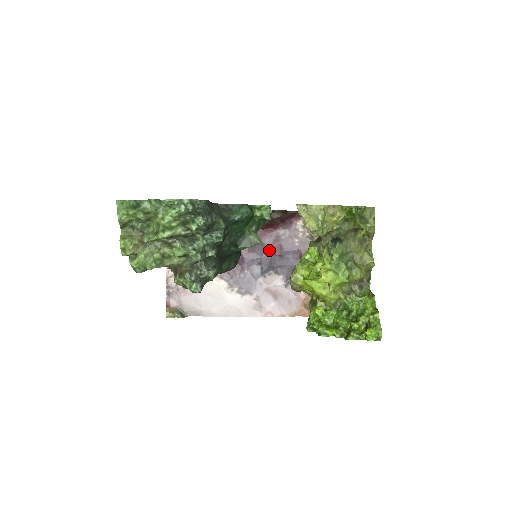
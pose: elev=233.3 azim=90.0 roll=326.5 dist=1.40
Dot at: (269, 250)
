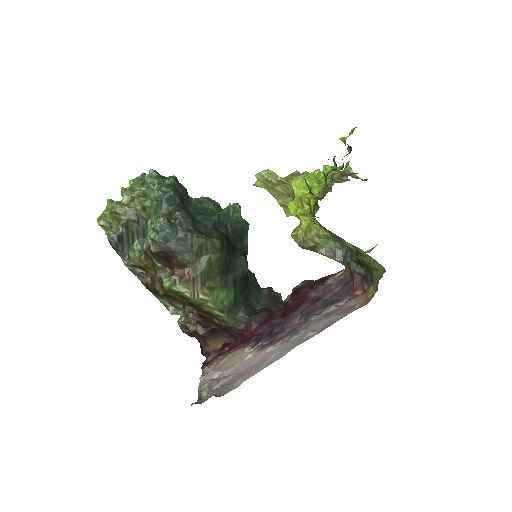
Dot at: (307, 307)
